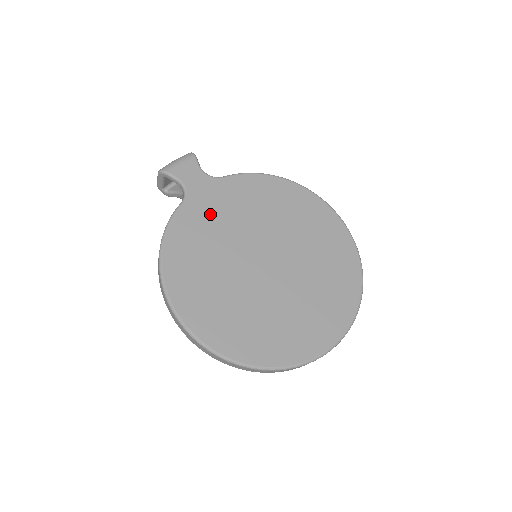
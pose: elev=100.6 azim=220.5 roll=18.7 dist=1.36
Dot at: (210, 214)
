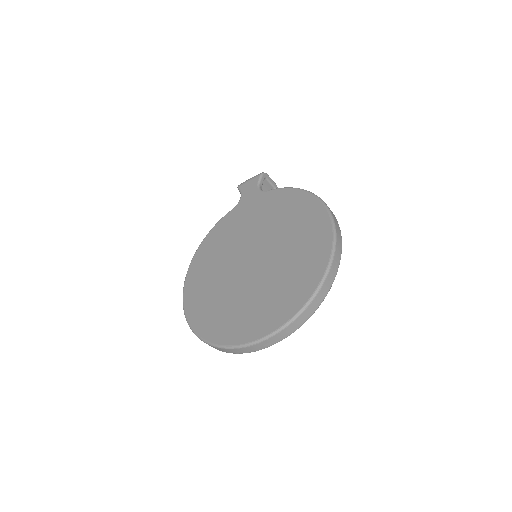
Dot at: (242, 218)
